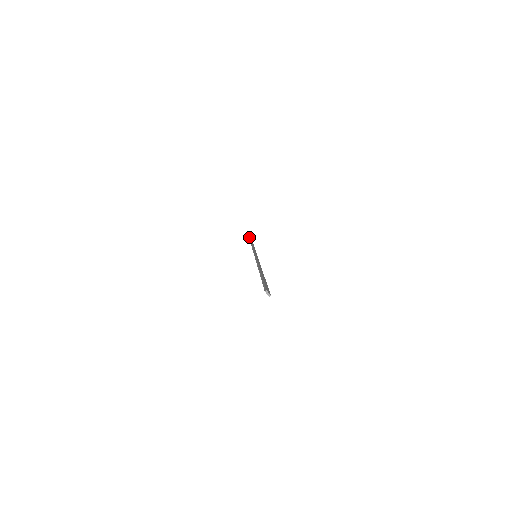
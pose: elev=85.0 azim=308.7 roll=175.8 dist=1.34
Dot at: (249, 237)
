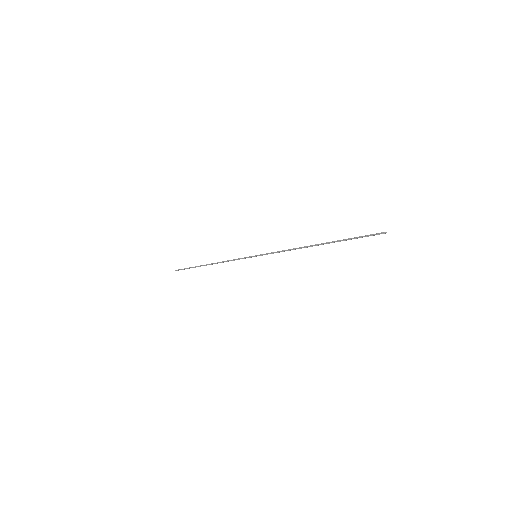
Dot at: occluded
